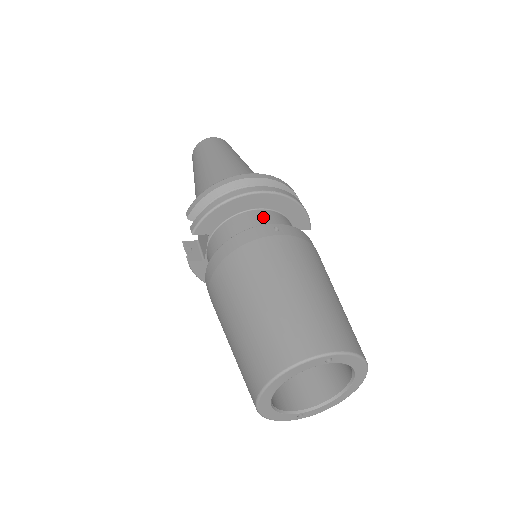
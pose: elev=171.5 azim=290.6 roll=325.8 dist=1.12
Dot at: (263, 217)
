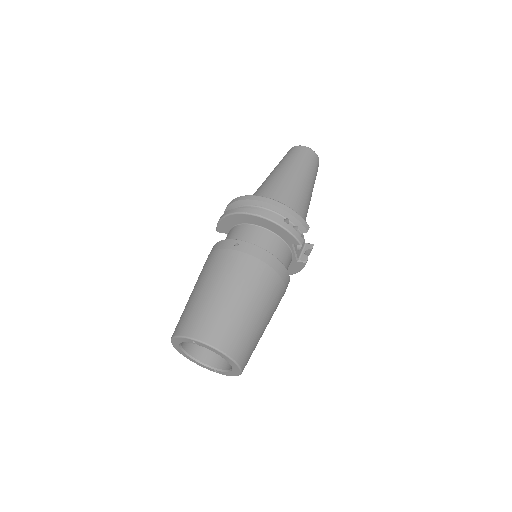
Dot at: (247, 231)
